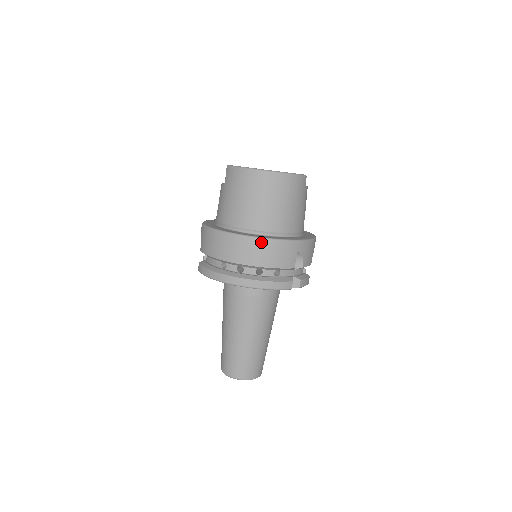
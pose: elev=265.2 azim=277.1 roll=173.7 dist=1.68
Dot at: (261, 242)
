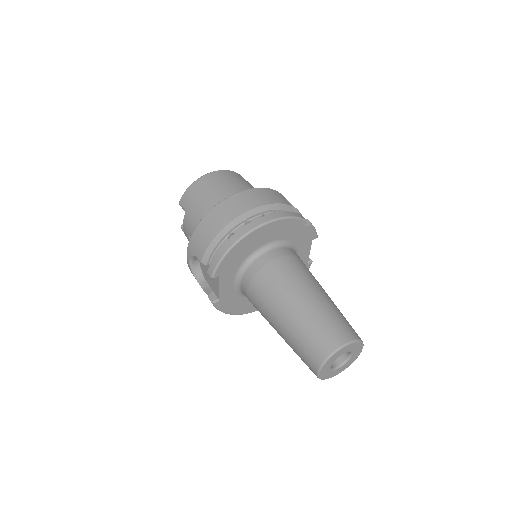
Dot at: (247, 192)
